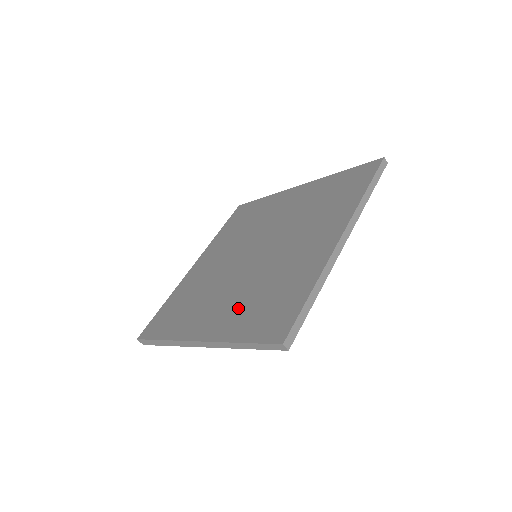
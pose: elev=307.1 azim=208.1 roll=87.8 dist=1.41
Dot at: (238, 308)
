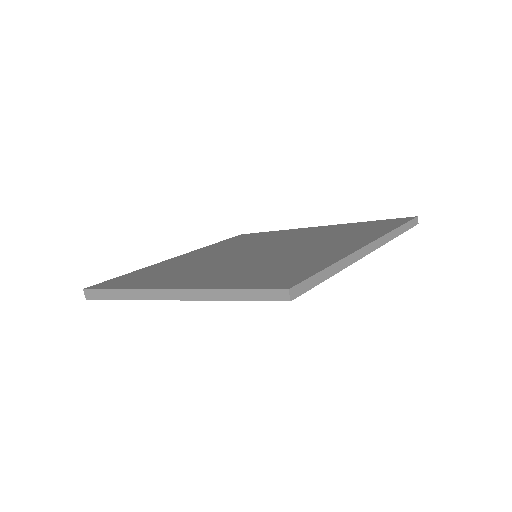
Dot at: (229, 273)
